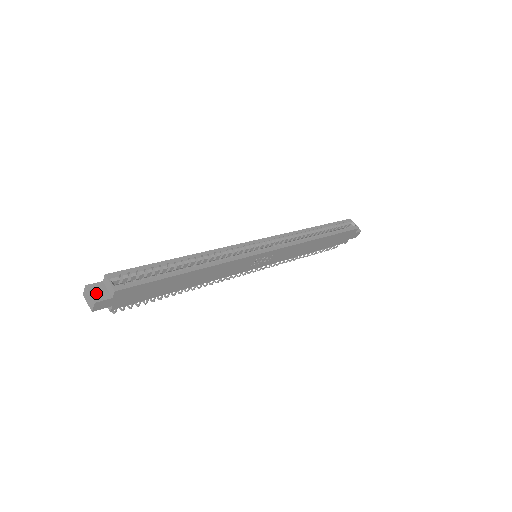
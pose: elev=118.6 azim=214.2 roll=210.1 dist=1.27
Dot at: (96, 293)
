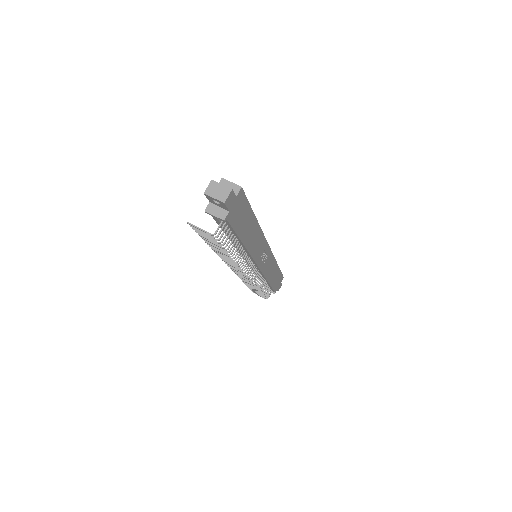
Dot at: occluded
